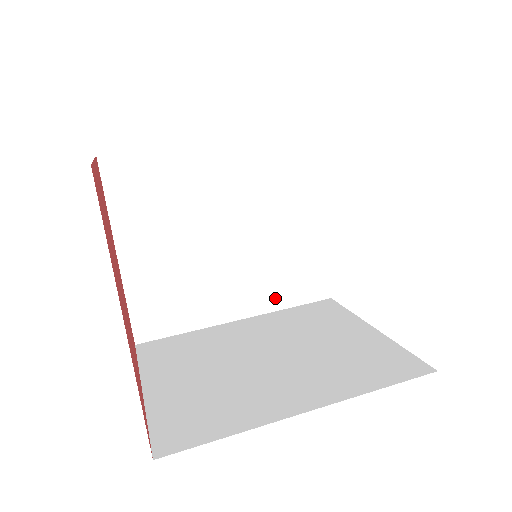
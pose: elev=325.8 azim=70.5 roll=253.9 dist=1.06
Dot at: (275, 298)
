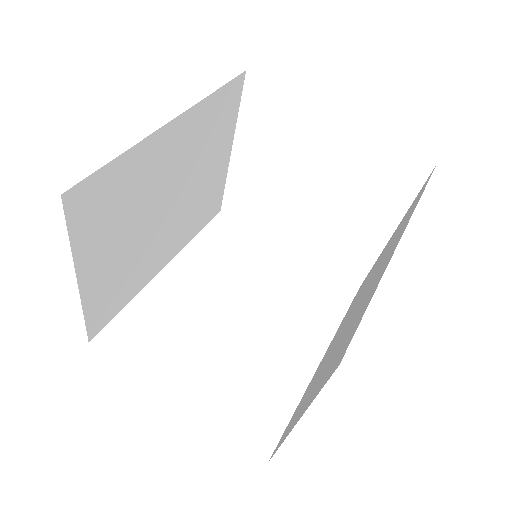
Dot at: (324, 322)
